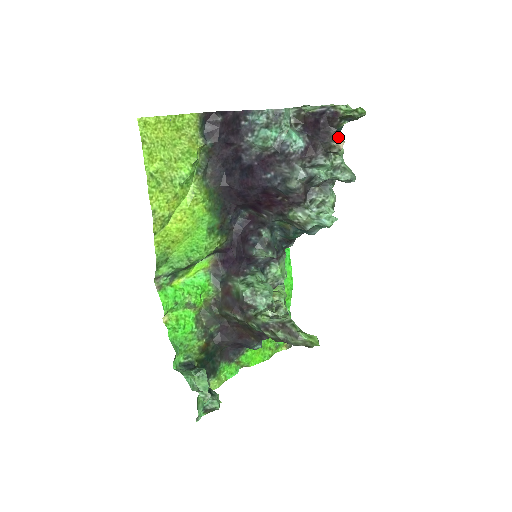
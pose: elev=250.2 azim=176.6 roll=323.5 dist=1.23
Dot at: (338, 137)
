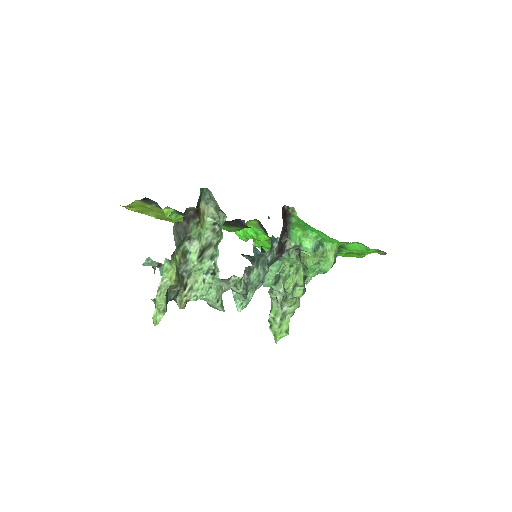
Dot at: (176, 301)
